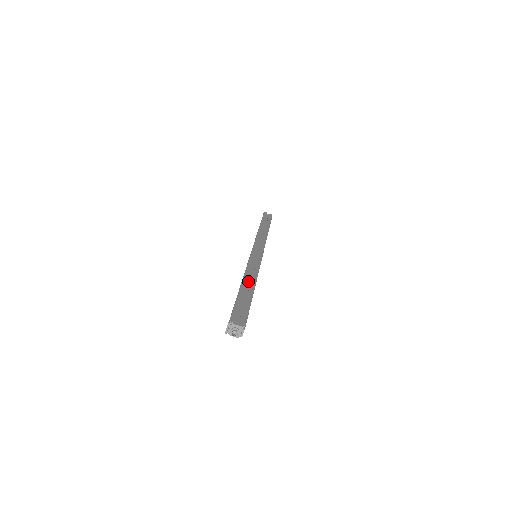
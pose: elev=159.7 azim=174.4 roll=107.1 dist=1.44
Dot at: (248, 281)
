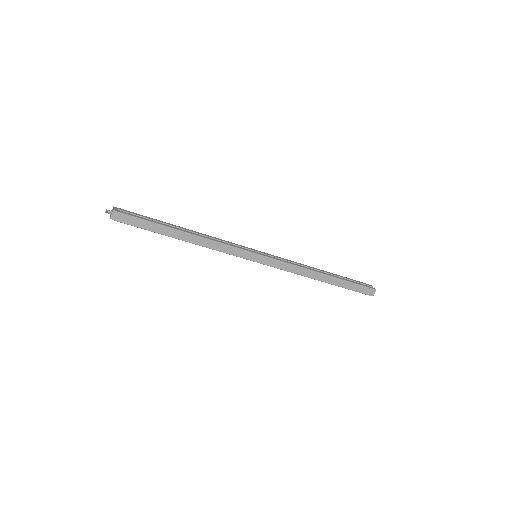
Dot at: occluded
